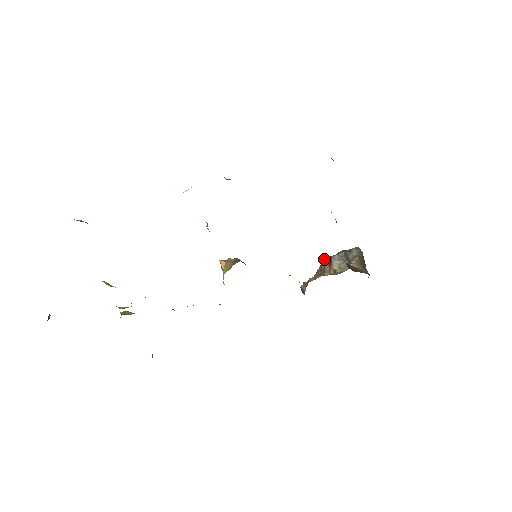
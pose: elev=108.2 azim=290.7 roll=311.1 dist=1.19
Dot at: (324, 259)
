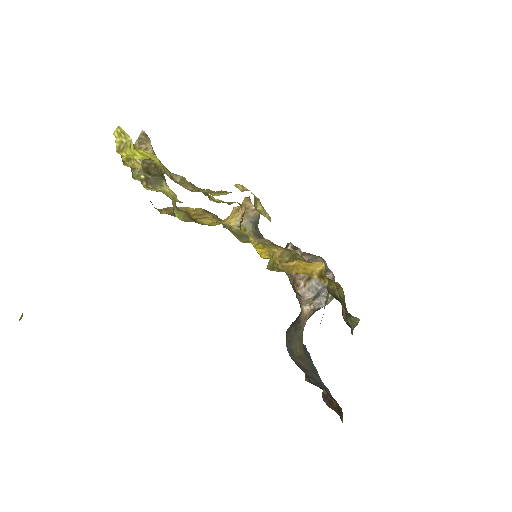
Dot at: (320, 260)
